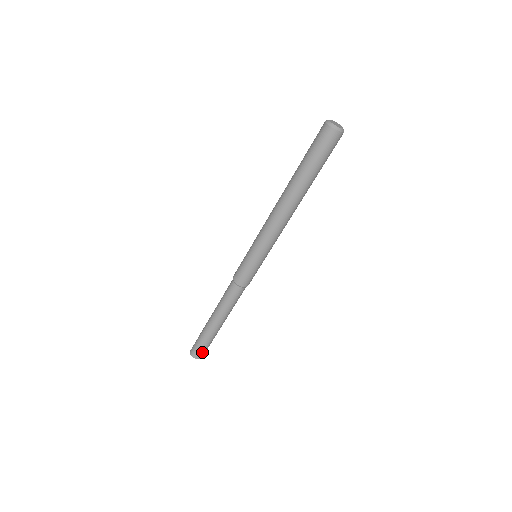
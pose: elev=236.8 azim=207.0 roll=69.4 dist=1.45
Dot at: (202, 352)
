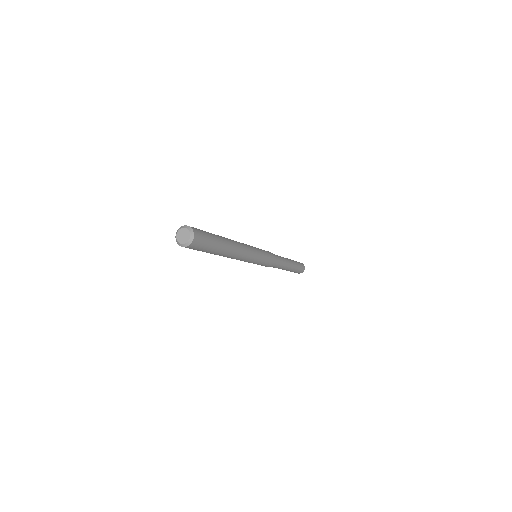
Dot at: (297, 272)
